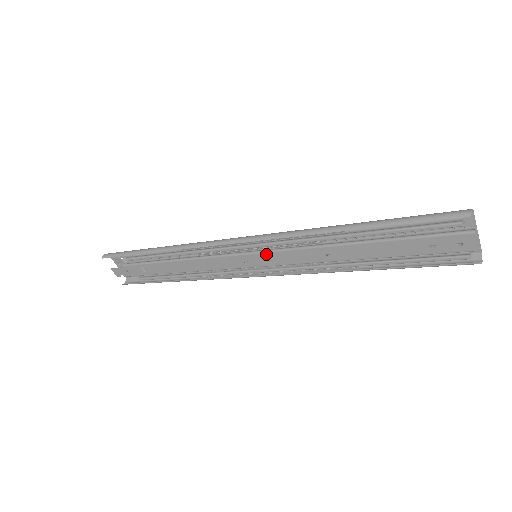
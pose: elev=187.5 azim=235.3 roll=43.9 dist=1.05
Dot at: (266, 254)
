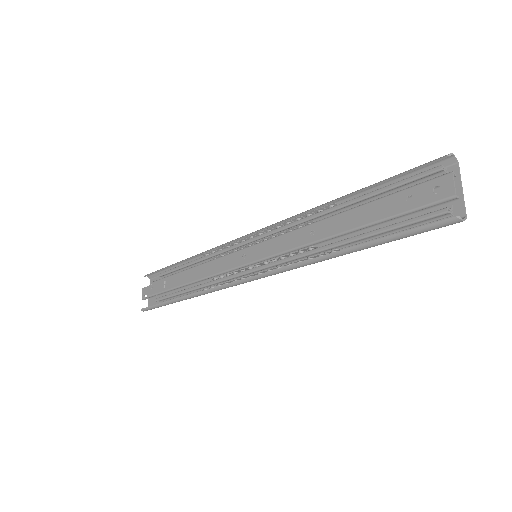
Dot at: (264, 243)
